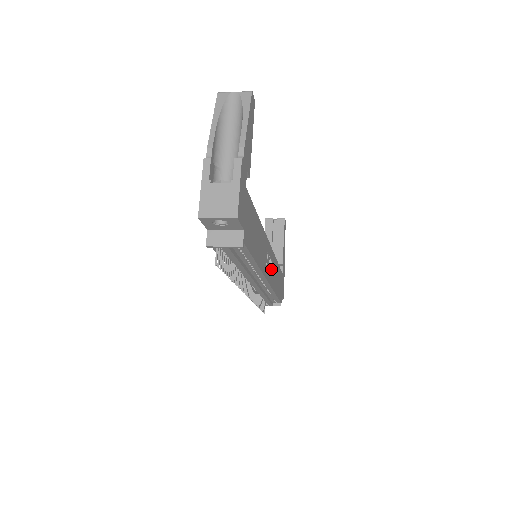
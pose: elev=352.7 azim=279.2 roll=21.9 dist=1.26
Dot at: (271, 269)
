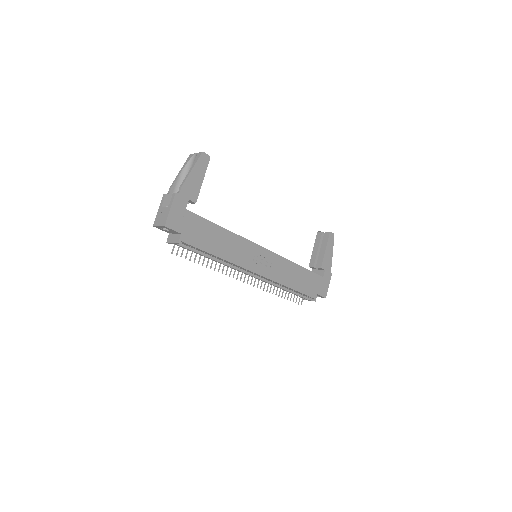
Dot at: (271, 266)
